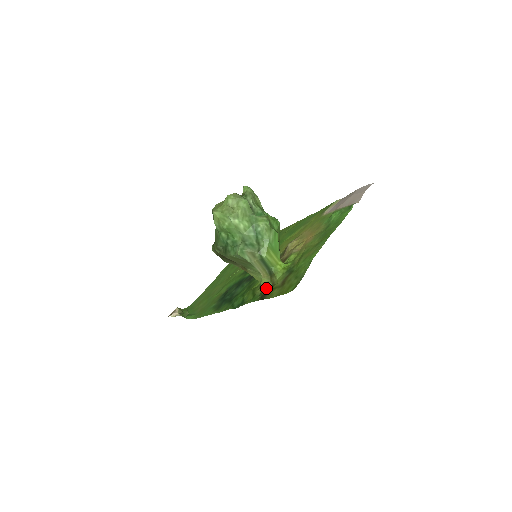
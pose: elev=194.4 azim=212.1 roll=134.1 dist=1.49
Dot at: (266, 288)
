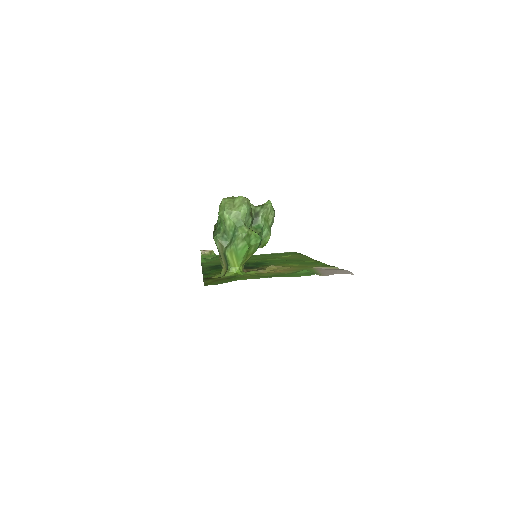
Dot at: (217, 276)
